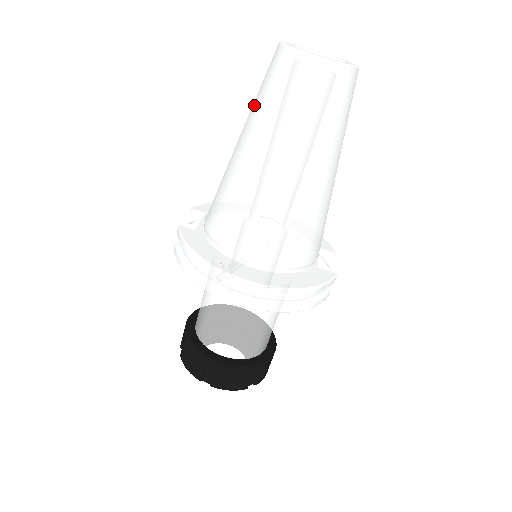
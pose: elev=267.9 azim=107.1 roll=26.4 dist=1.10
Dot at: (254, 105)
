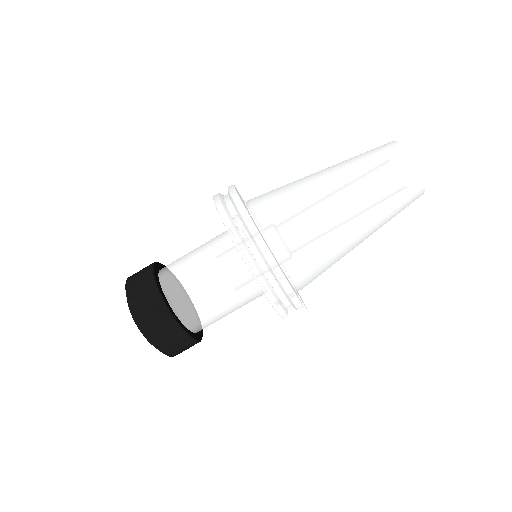
Dot at: occluded
